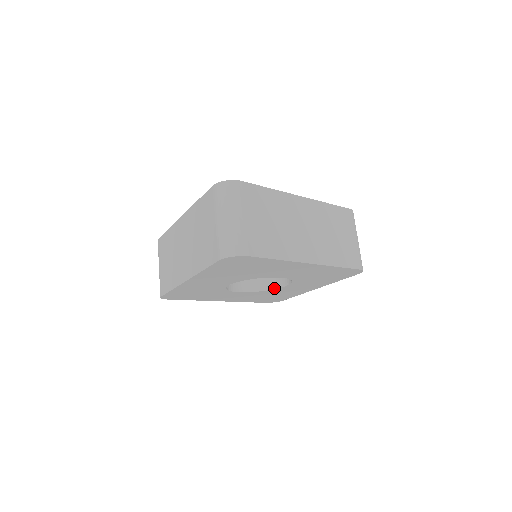
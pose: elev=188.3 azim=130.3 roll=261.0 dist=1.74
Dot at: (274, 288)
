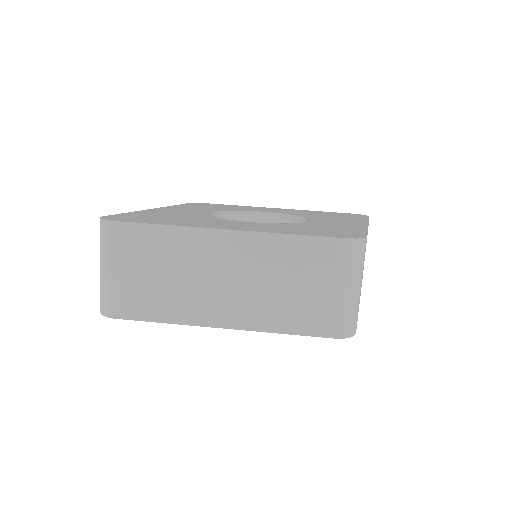
Dot at: occluded
